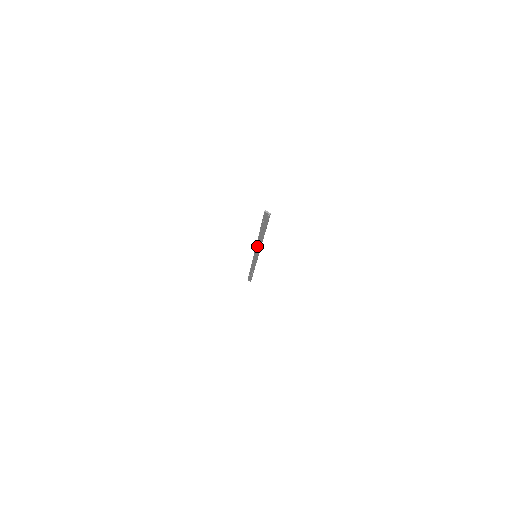
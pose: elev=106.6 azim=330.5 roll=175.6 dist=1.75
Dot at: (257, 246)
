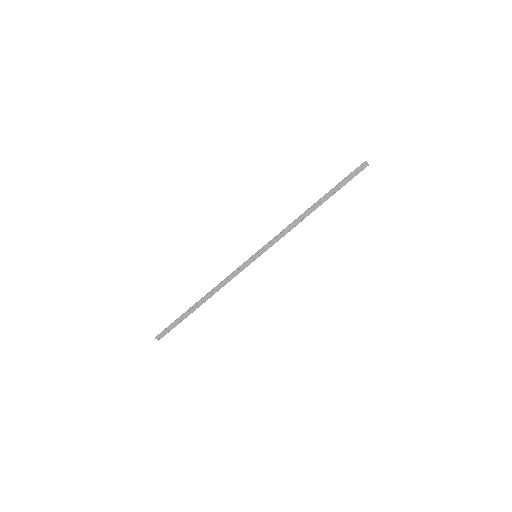
Dot at: (285, 230)
